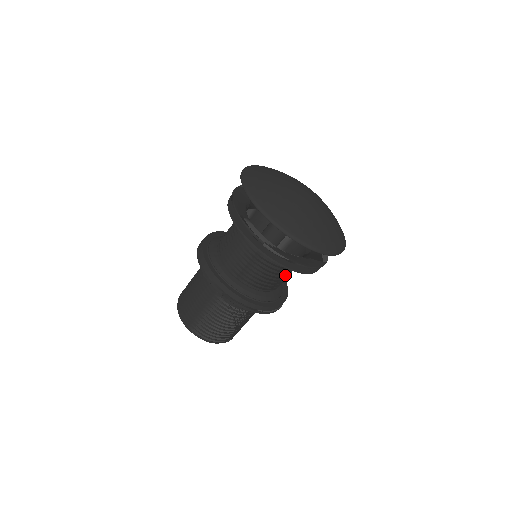
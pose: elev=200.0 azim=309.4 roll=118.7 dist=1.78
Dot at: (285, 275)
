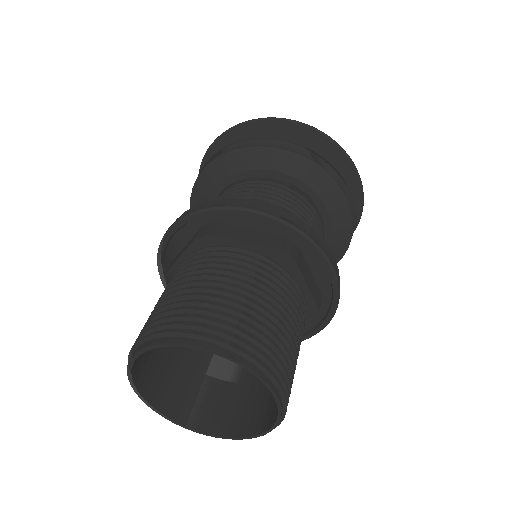
Dot at: occluded
